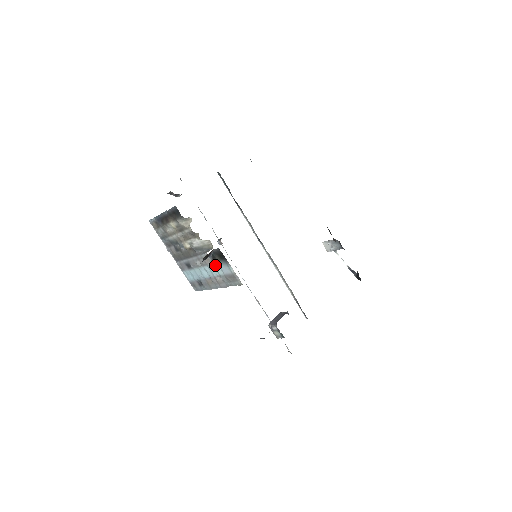
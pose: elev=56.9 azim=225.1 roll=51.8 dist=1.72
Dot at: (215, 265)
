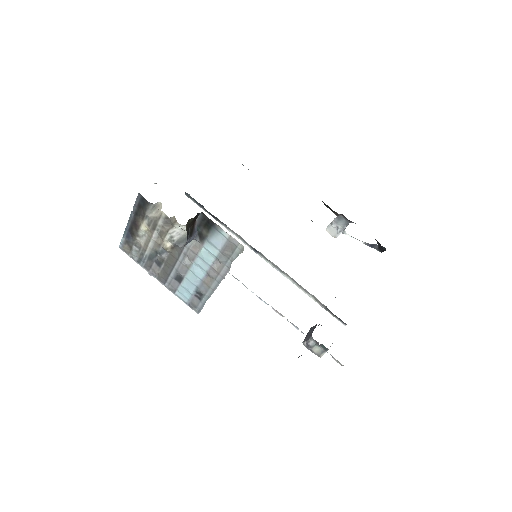
Dot at: (205, 246)
